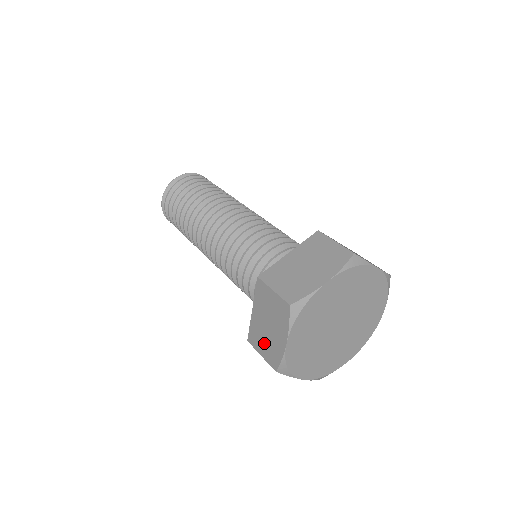
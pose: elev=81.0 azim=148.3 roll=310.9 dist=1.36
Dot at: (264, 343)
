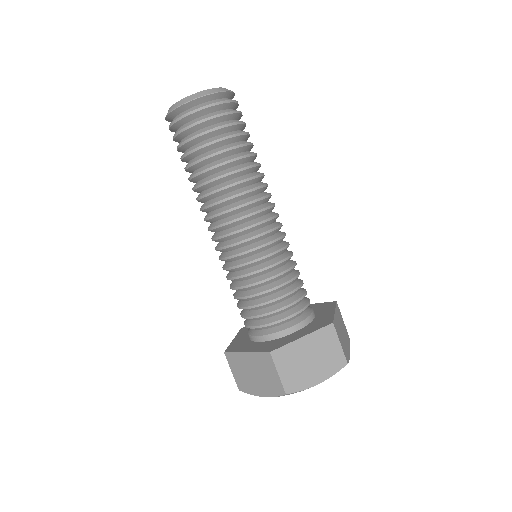
Dot at: (241, 373)
